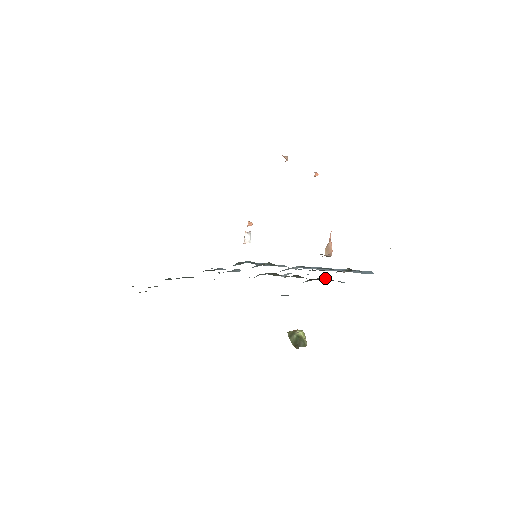
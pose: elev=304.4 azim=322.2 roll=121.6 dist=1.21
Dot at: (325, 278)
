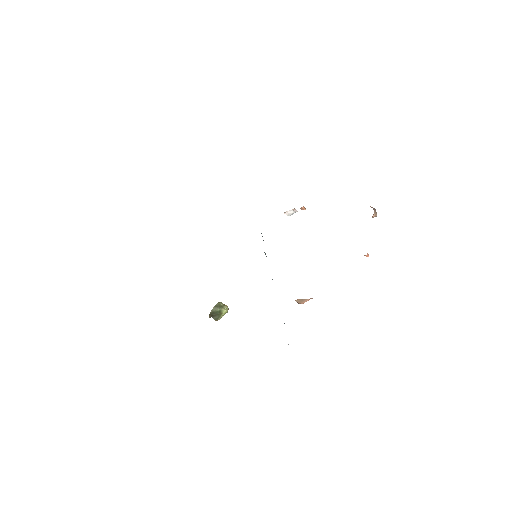
Dot at: occluded
